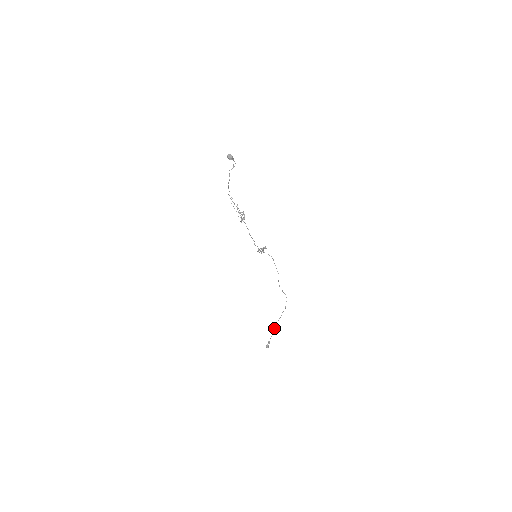
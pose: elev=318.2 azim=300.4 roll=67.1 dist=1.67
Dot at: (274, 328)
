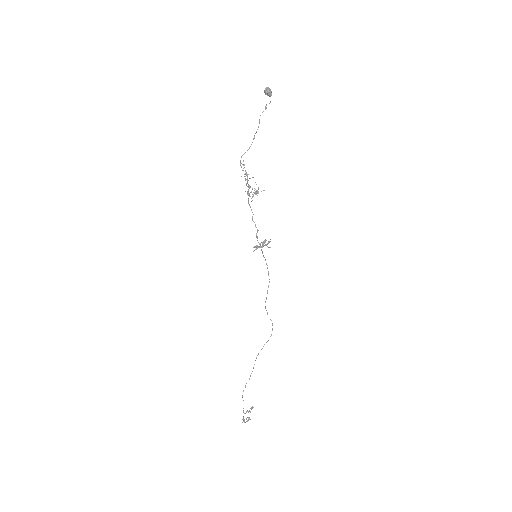
Dot at: (243, 390)
